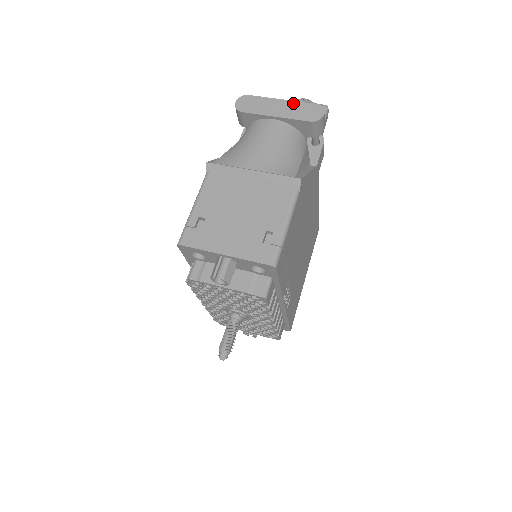
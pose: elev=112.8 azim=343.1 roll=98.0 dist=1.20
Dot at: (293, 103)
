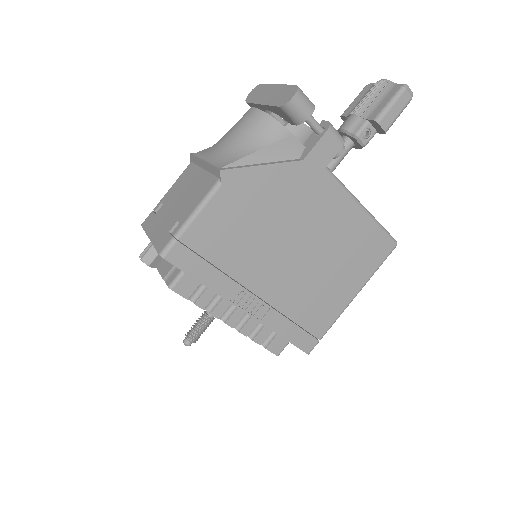
Dot at: (281, 87)
